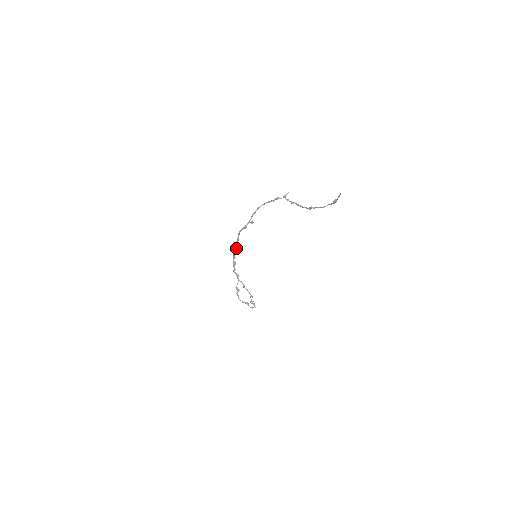
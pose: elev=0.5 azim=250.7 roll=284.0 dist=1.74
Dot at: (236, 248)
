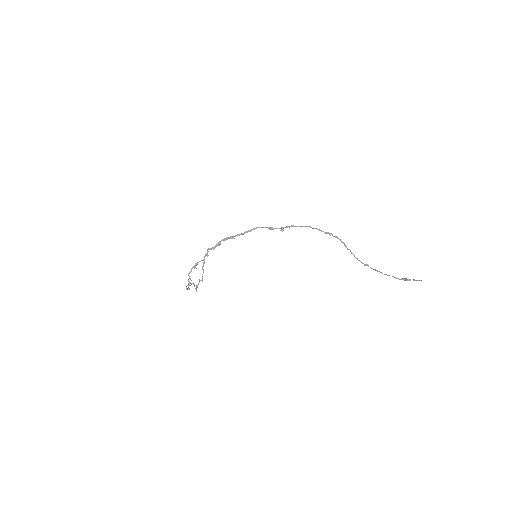
Dot at: (238, 235)
